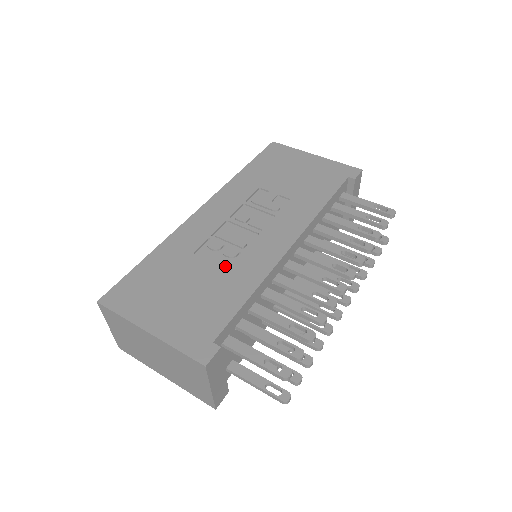
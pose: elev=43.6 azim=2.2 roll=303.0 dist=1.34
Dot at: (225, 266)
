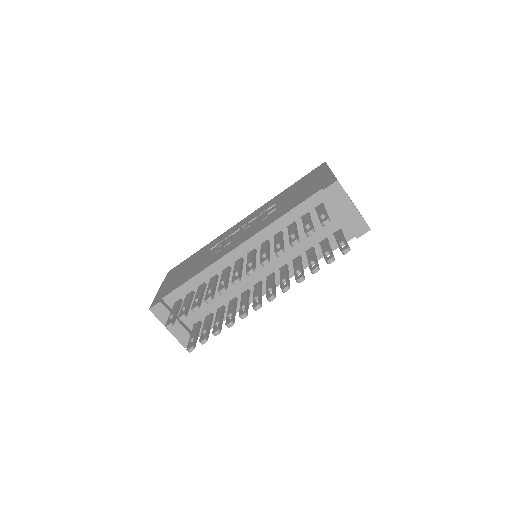
Dot at: occluded
